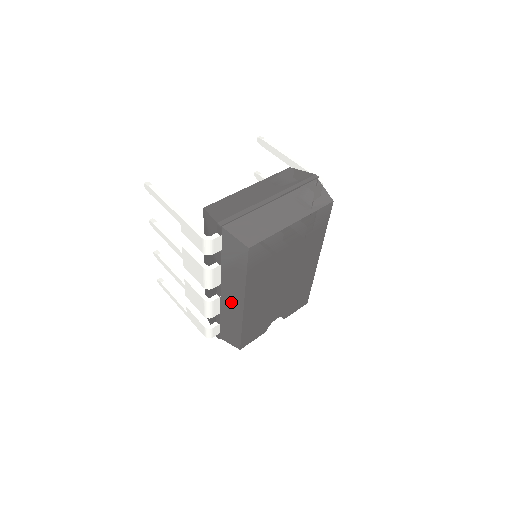
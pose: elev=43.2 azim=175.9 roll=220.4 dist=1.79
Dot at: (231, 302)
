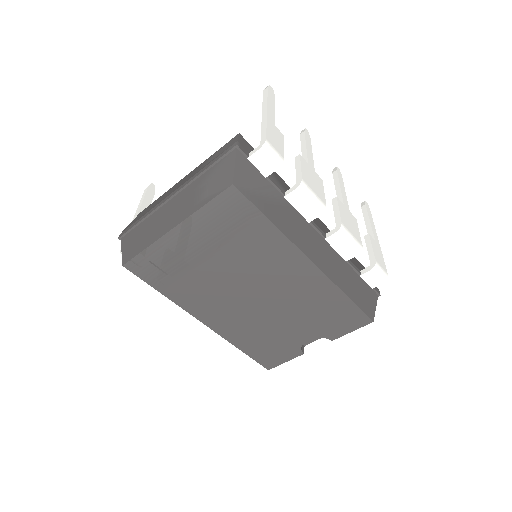
Dot at: occluded
